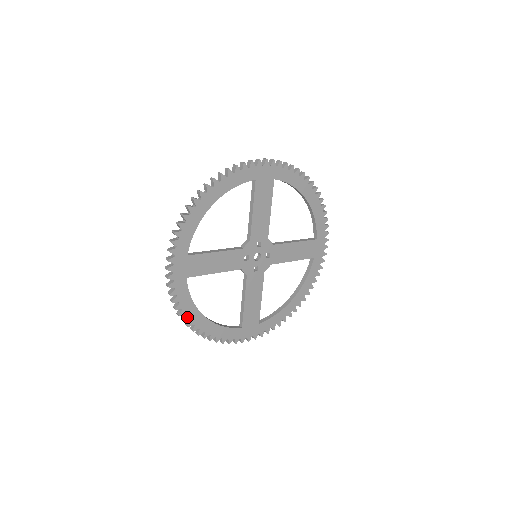
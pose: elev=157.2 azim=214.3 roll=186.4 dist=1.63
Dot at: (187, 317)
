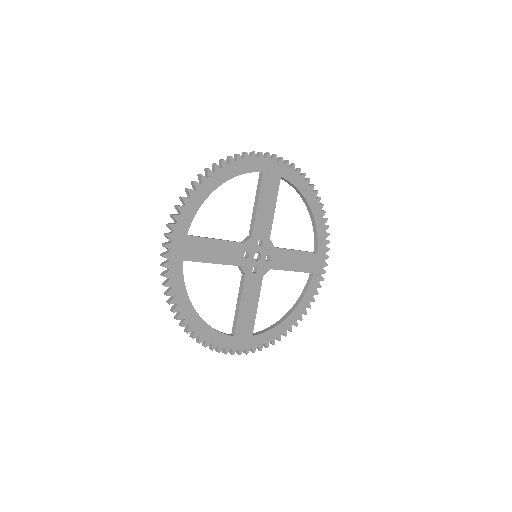
Dot at: (178, 307)
